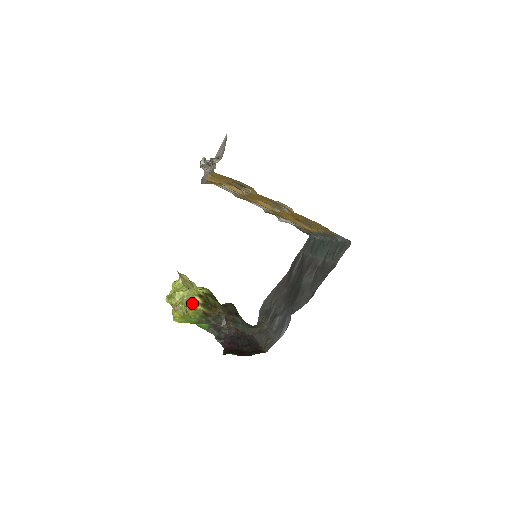
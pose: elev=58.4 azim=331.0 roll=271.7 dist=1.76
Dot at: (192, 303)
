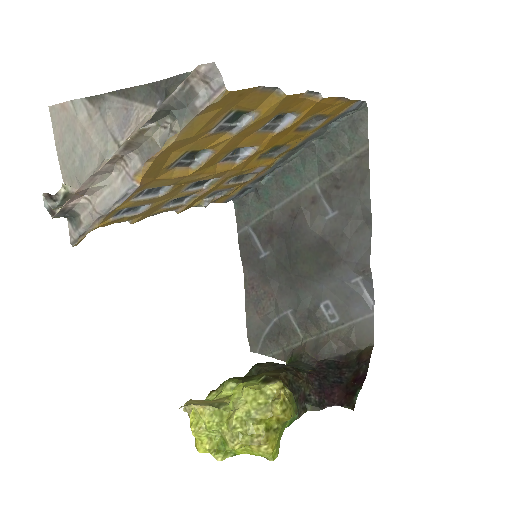
Dot at: (278, 399)
